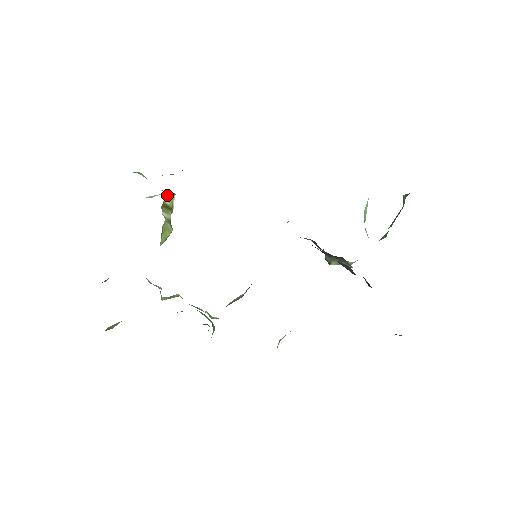
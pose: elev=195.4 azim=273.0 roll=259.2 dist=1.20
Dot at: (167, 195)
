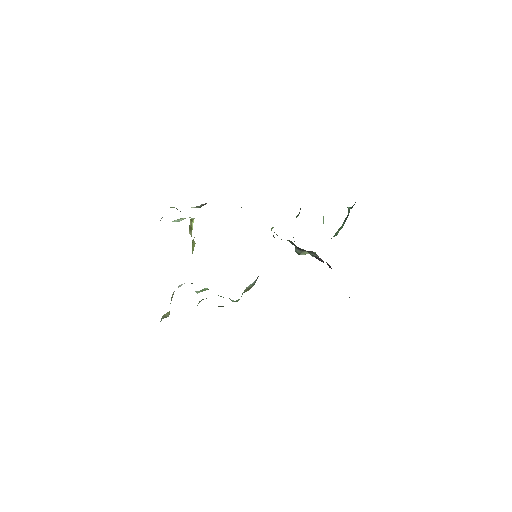
Dot at: (190, 219)
